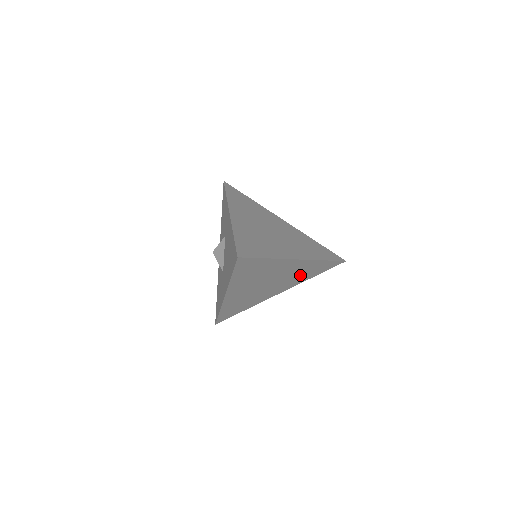
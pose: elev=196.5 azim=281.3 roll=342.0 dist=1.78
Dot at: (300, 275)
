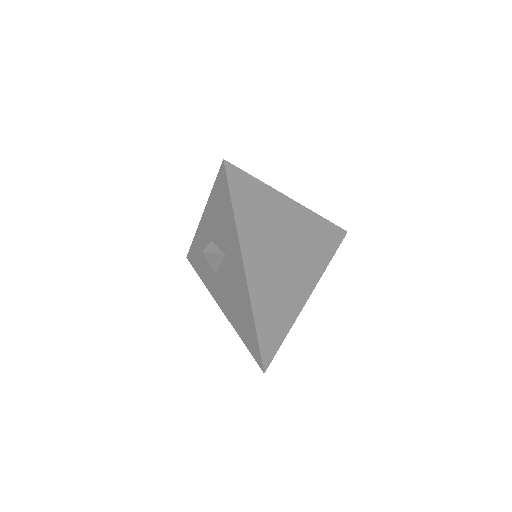
Dot at: occluded
